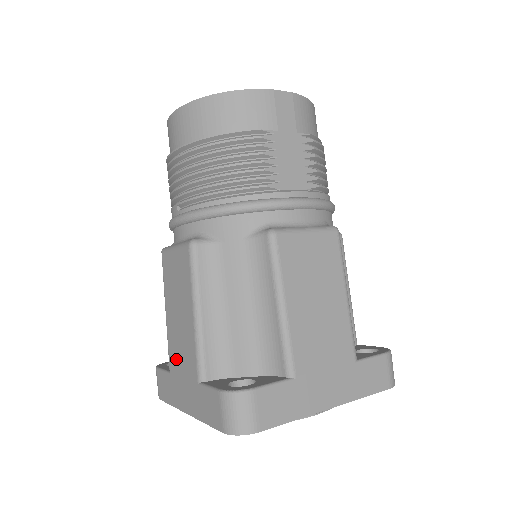
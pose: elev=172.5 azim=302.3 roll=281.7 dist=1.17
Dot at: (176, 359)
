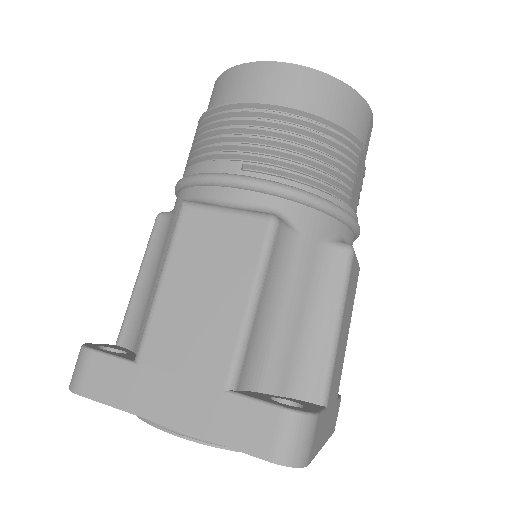
Dot at: (169, 348)
